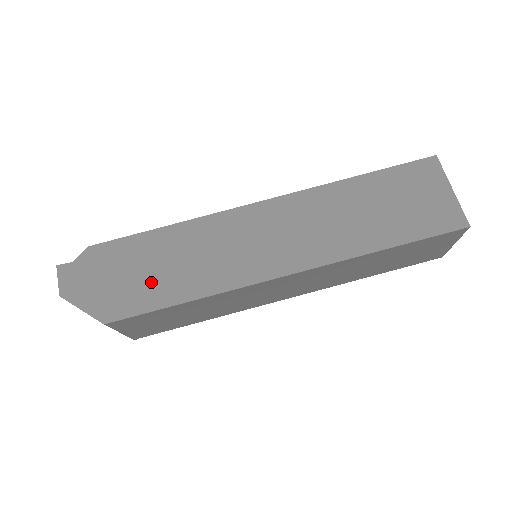
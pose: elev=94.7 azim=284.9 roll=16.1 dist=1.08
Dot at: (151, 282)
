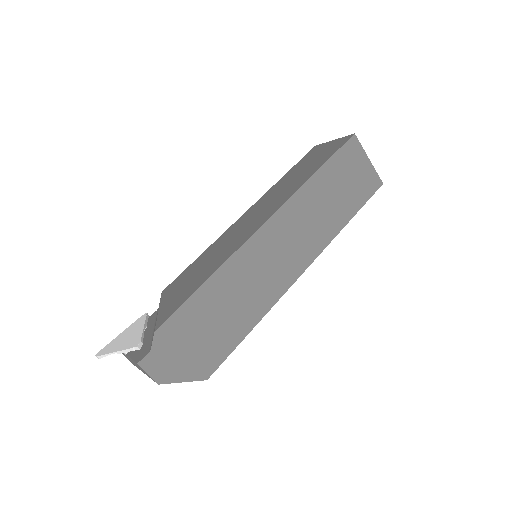
Dot at: (223, 329)
